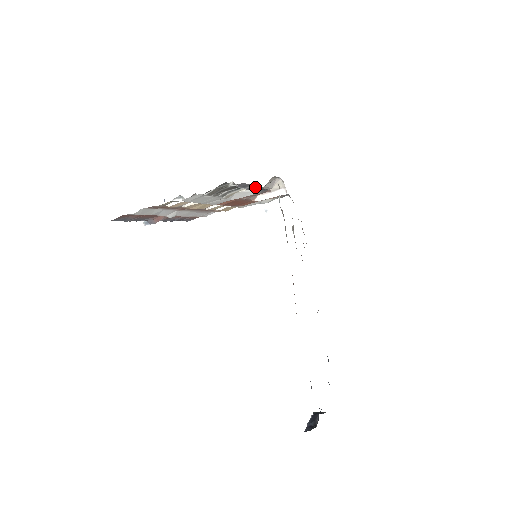
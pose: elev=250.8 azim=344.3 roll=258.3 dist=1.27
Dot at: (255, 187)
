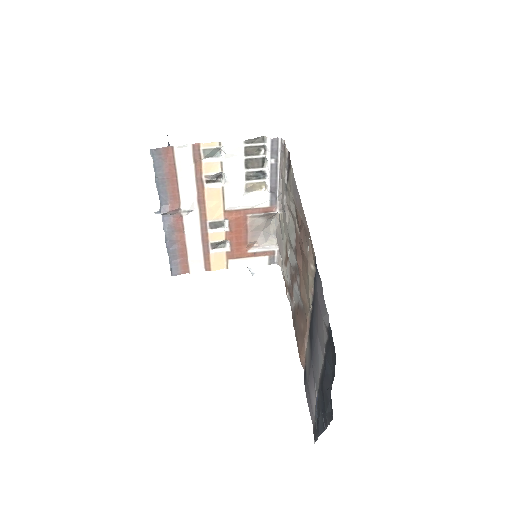
Dot at: (275, 171)
